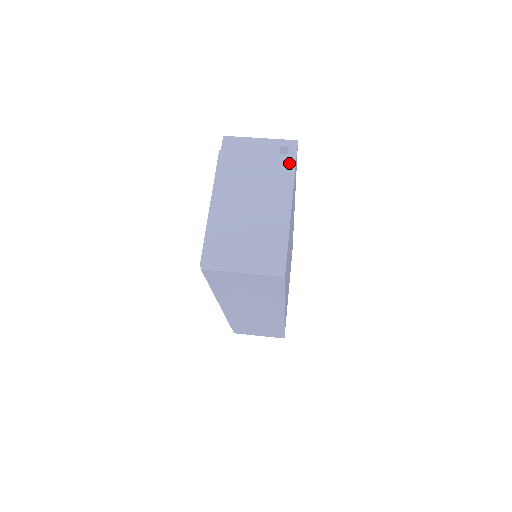
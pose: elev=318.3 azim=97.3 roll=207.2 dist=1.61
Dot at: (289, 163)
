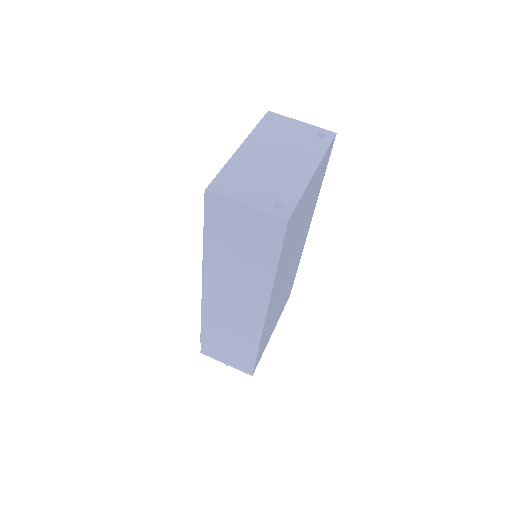
Dot at: (323, 144)
